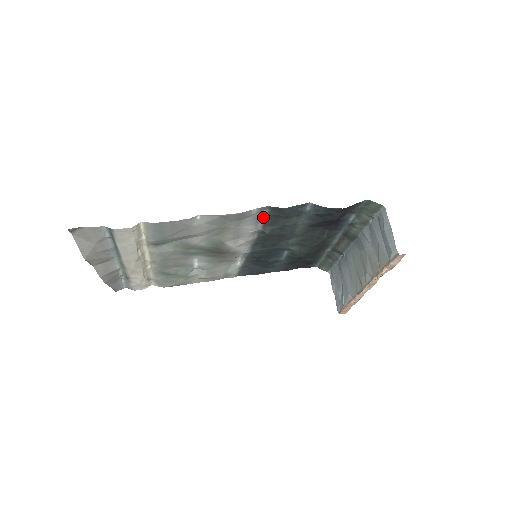
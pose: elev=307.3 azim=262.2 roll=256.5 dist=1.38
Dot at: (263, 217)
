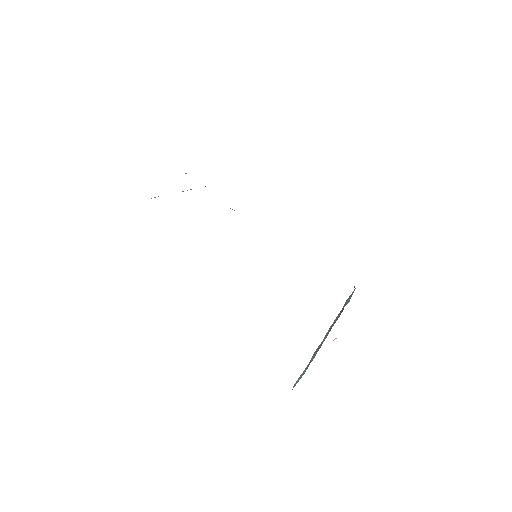
Dot at: occluded
